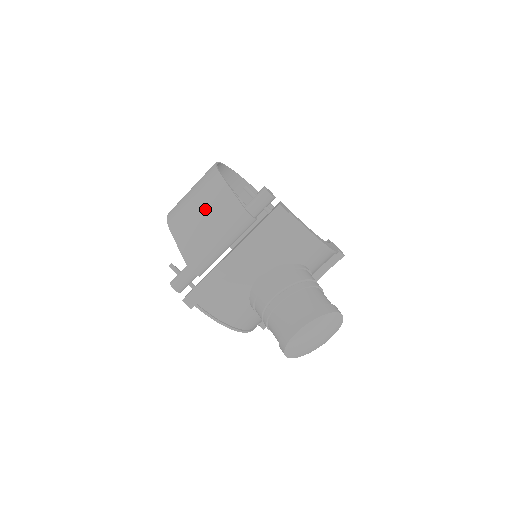
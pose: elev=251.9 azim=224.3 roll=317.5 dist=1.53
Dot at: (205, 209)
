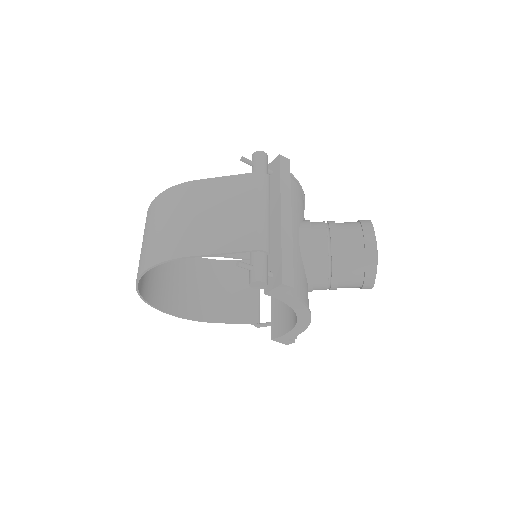
Dot at: (212, 208)
